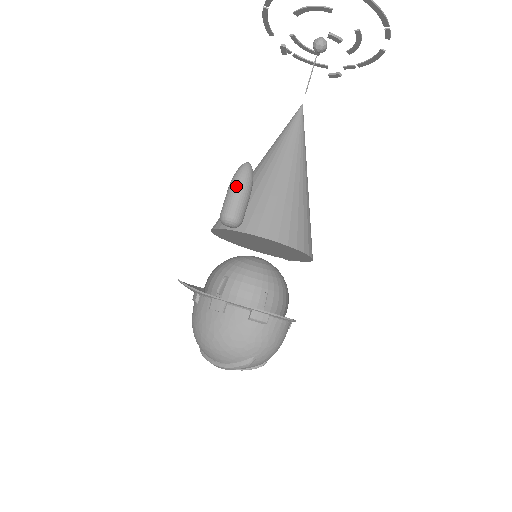
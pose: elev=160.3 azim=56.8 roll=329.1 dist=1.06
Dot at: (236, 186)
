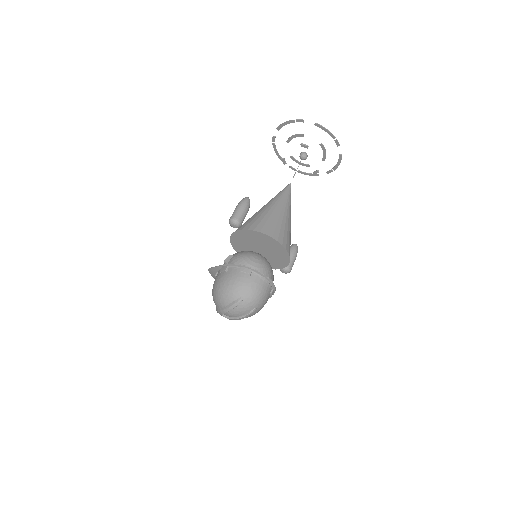
Dot at: (238, 205)
